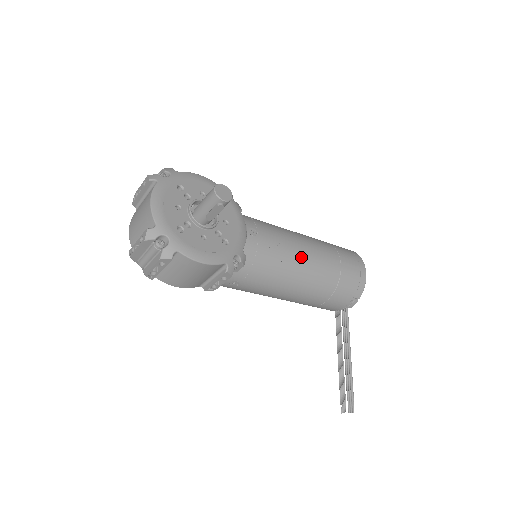
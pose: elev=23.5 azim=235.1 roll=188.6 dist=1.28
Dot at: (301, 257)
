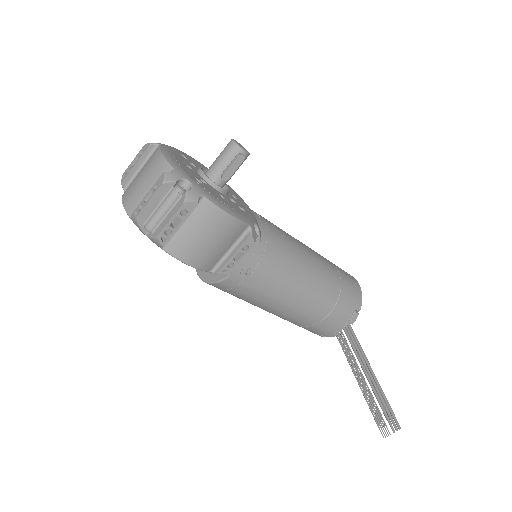
Dot at: (305, 251)
